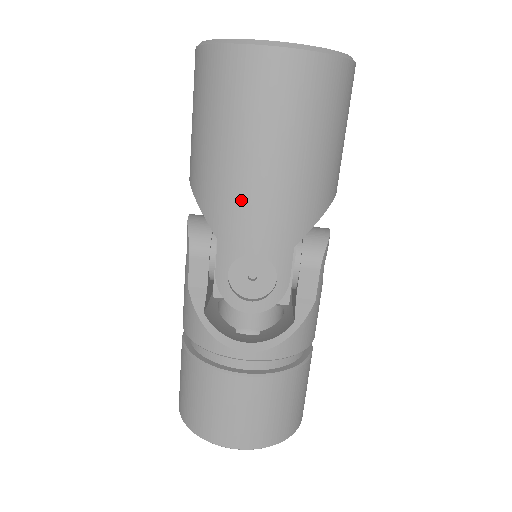
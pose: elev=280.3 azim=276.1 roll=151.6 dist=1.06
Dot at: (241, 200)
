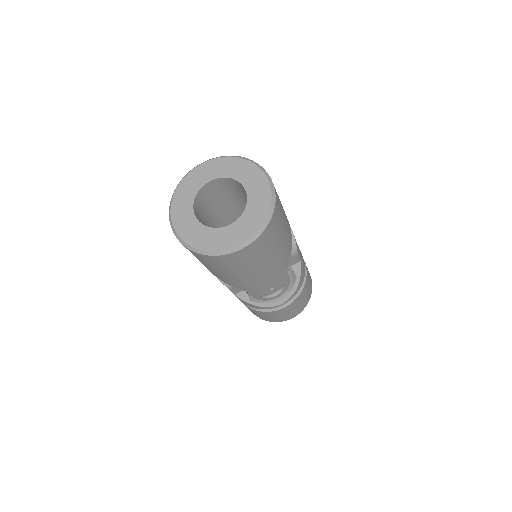
Dot at: (254, 283)
